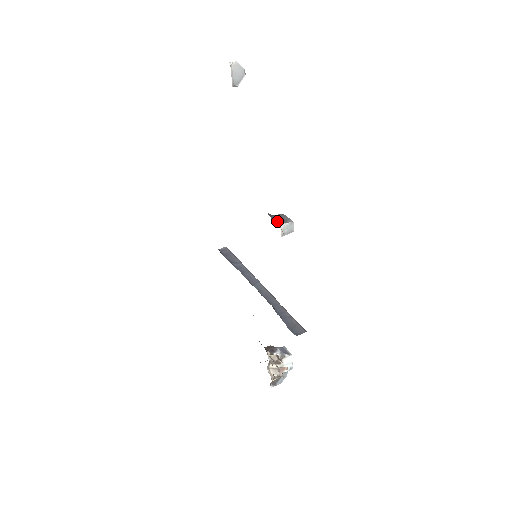
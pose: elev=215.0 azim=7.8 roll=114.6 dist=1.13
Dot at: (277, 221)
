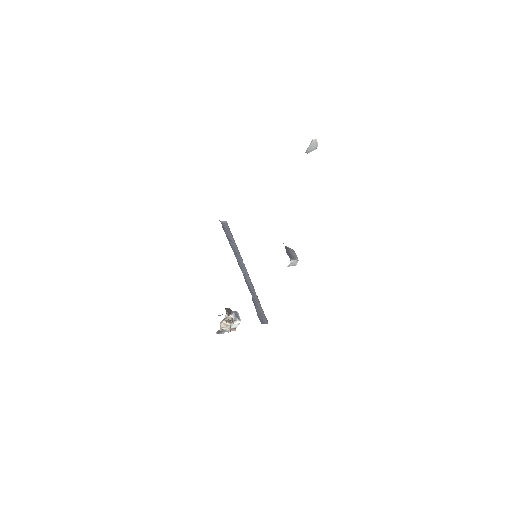
Dot at: (289, 255)
